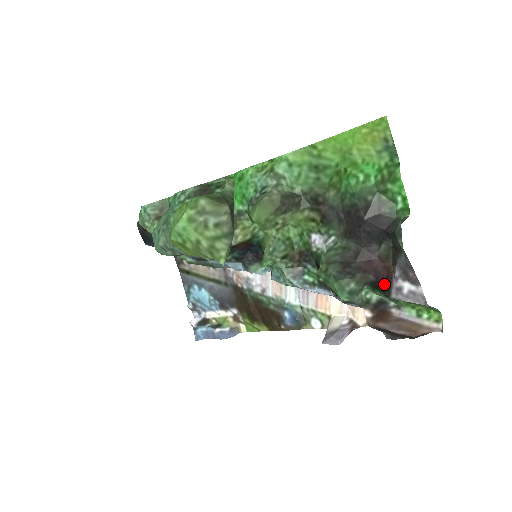
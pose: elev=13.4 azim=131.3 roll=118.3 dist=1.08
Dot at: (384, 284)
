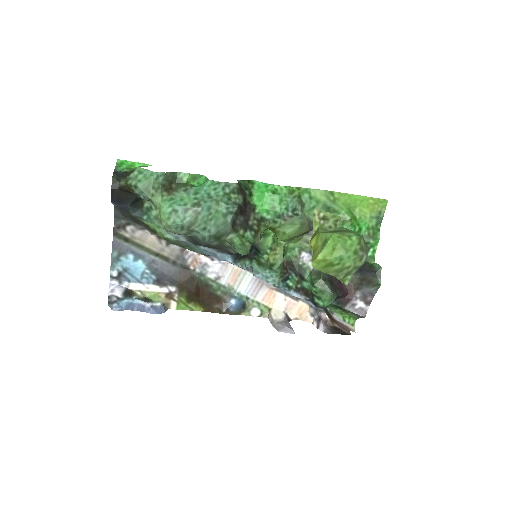
Dot at: (343, 299)
